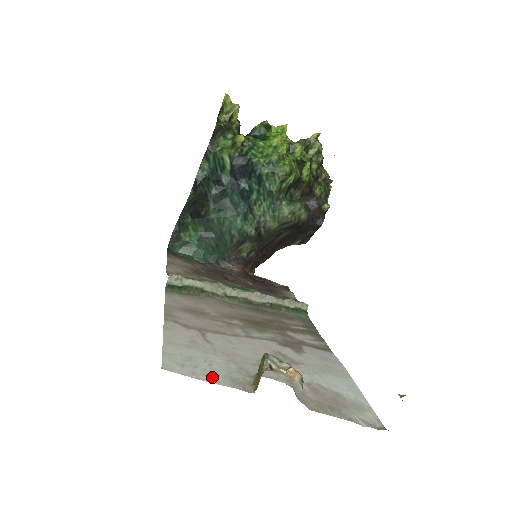
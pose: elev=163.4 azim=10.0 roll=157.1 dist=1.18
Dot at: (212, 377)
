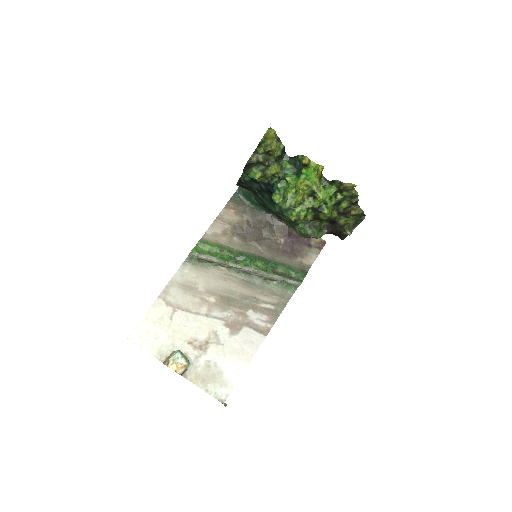
Dot at: (150, 348)
